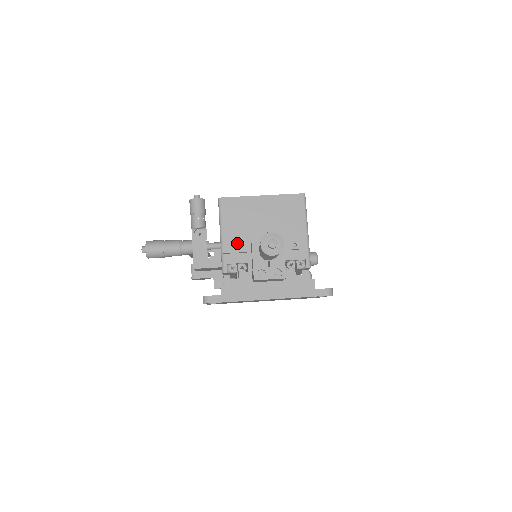
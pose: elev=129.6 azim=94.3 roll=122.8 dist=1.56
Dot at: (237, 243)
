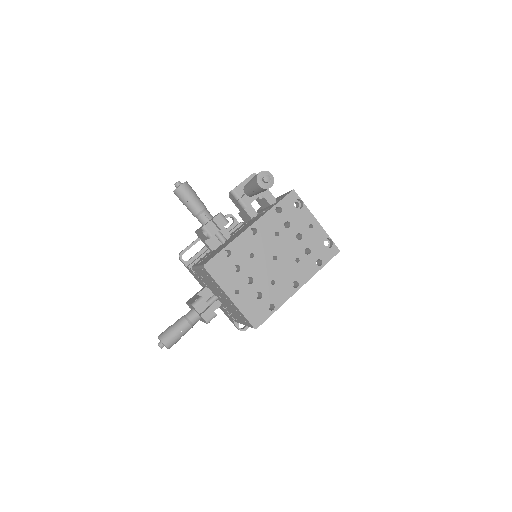
Dot at: (204, 278)
